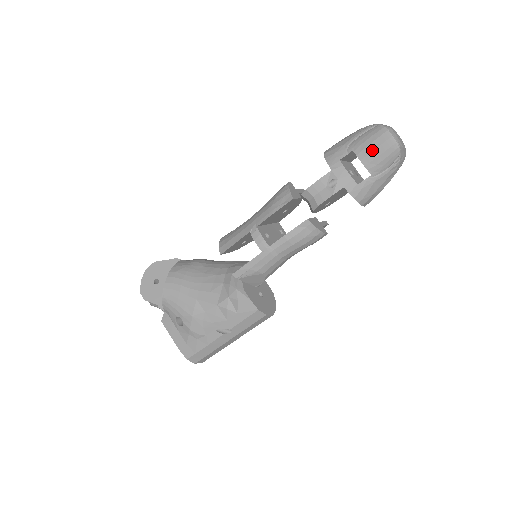
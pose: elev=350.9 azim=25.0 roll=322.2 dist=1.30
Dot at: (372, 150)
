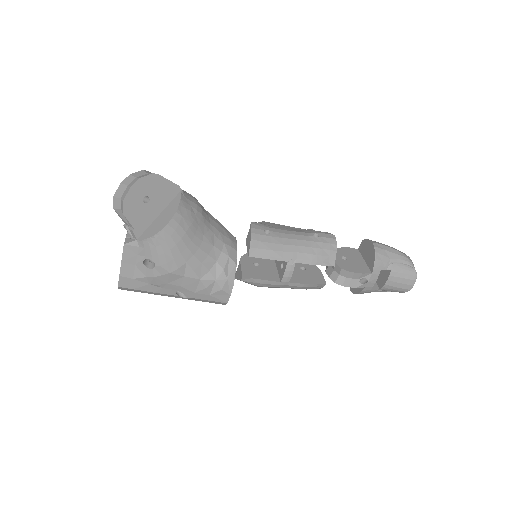
Dot at: (399, 282)
